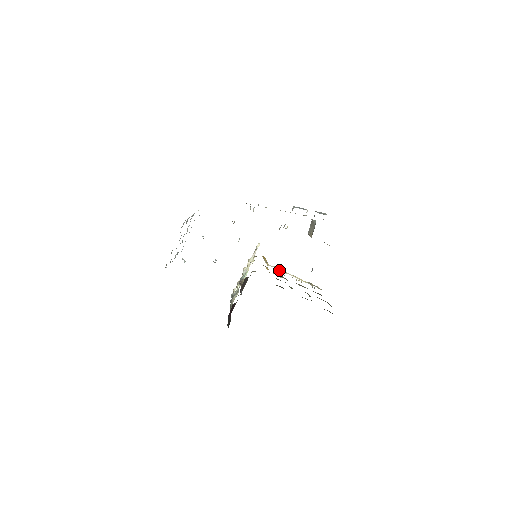
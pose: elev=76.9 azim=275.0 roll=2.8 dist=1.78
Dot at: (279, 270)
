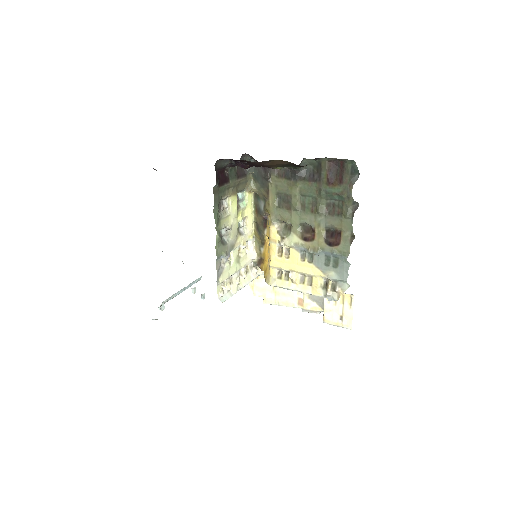
Dot at: (284, 287)
